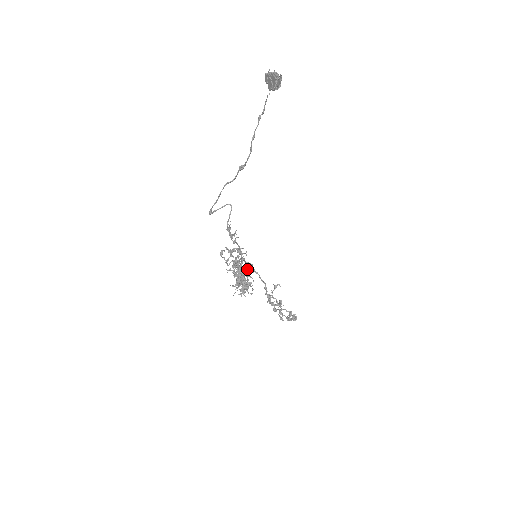
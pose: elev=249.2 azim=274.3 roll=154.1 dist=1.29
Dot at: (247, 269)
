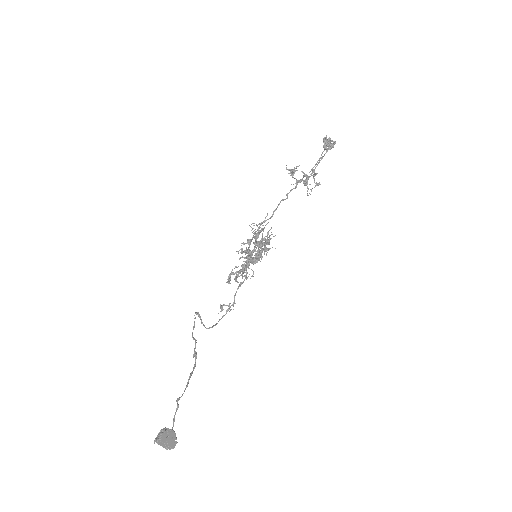
Dot at: (256, 240)
